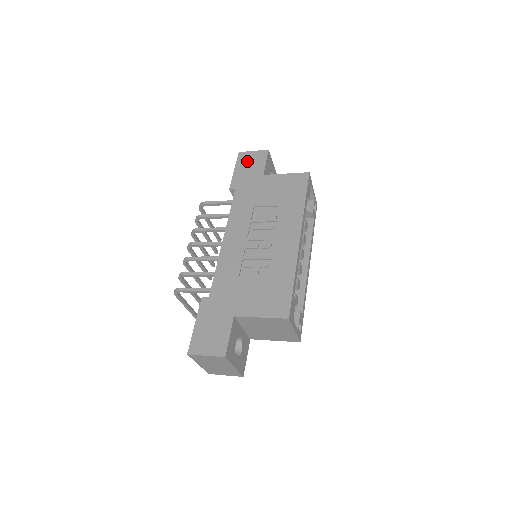
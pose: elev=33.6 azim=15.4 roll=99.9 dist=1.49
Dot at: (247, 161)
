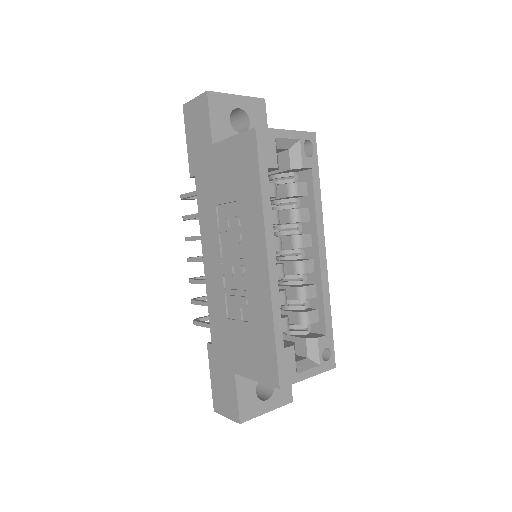
Dot at: (193, 121)
